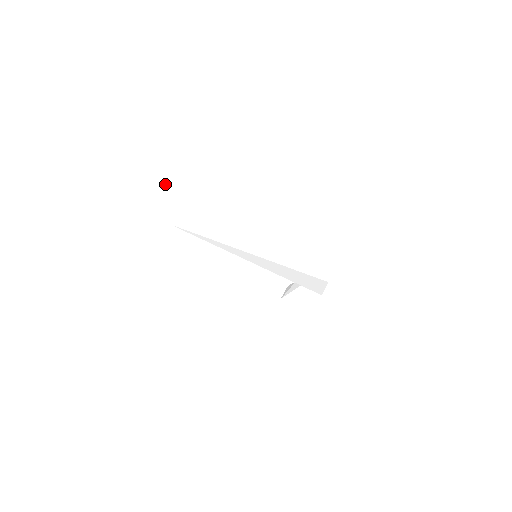
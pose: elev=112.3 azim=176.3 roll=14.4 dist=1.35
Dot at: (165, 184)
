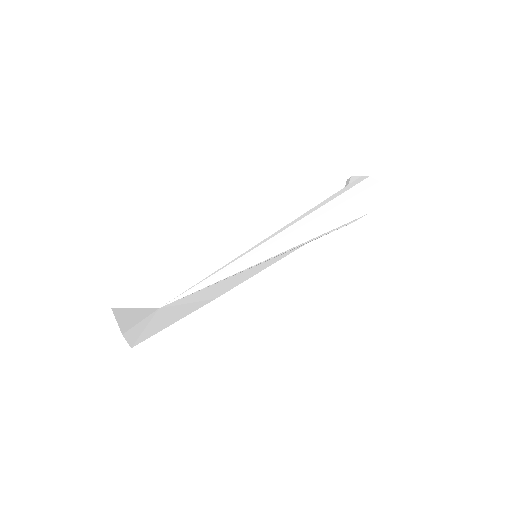
Dot at: occluded
